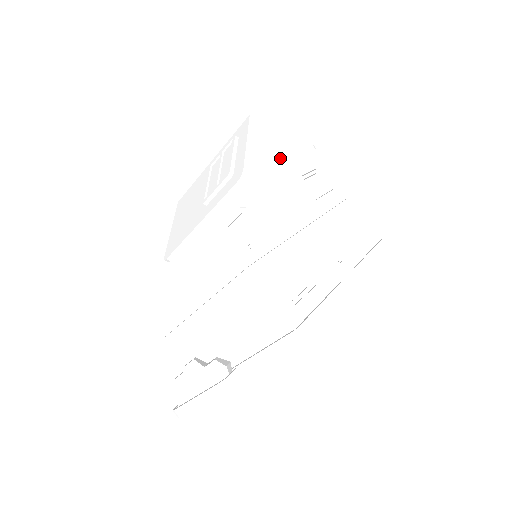
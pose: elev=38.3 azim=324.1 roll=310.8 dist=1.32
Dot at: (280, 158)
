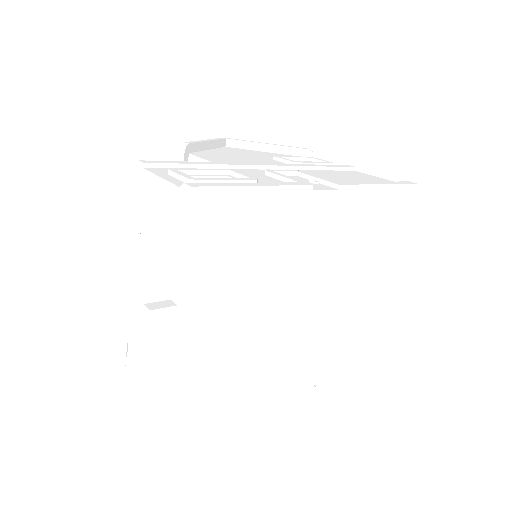
Dot at: (257, 155)
